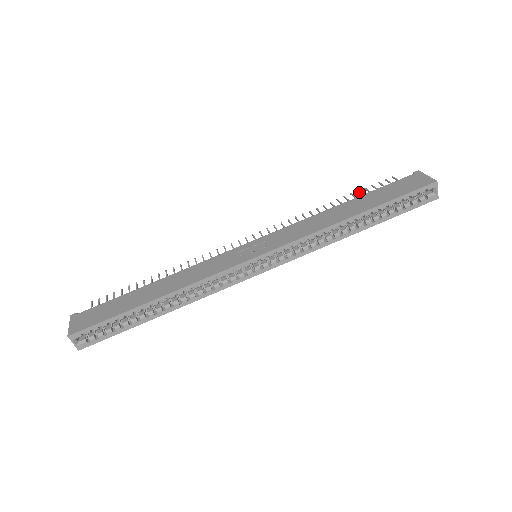
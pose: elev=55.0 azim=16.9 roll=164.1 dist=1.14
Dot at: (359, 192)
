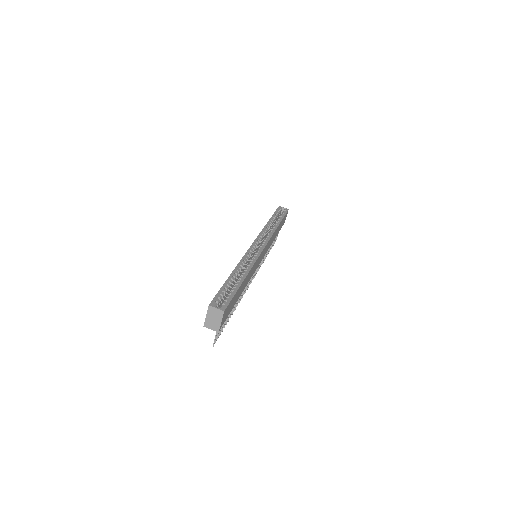
Dot at: (271, 247)
